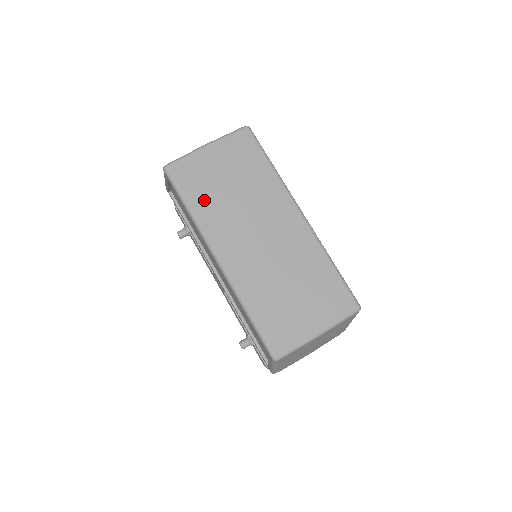
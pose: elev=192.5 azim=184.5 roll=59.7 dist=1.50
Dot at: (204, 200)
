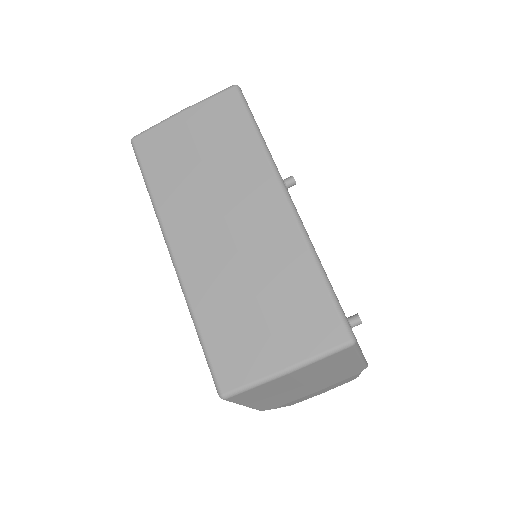
Dot at: (168, 179)
